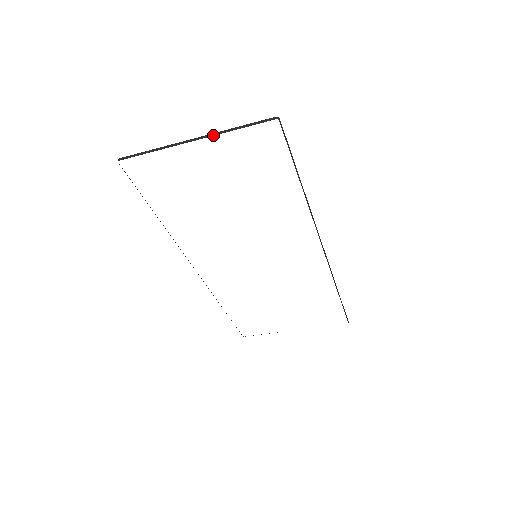
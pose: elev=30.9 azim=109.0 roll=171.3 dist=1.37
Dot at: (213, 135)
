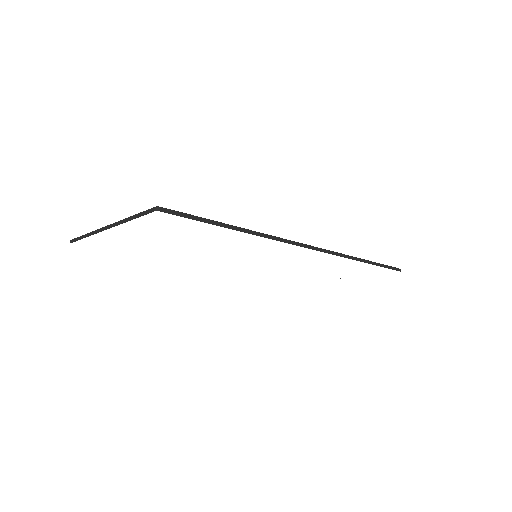
Dot at: (117, 225)
